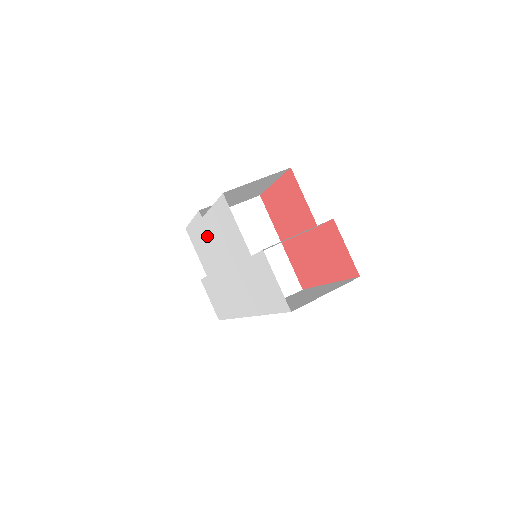
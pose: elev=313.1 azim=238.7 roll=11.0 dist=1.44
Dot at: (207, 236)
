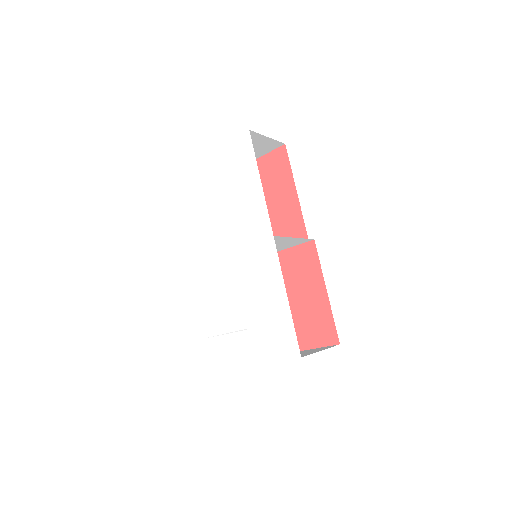
Dot at: (208, 270)
